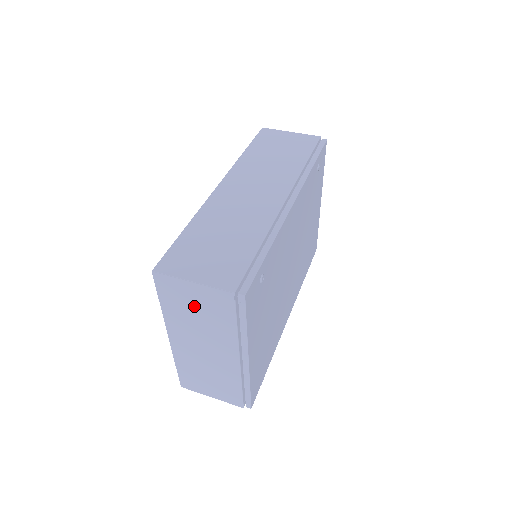
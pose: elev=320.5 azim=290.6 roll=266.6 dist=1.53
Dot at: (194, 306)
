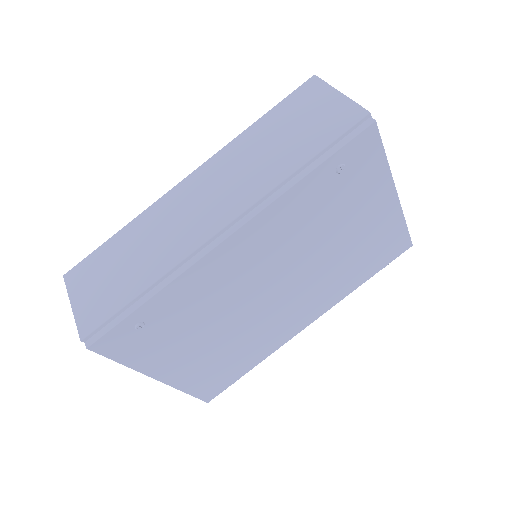
Dot at: occluded
